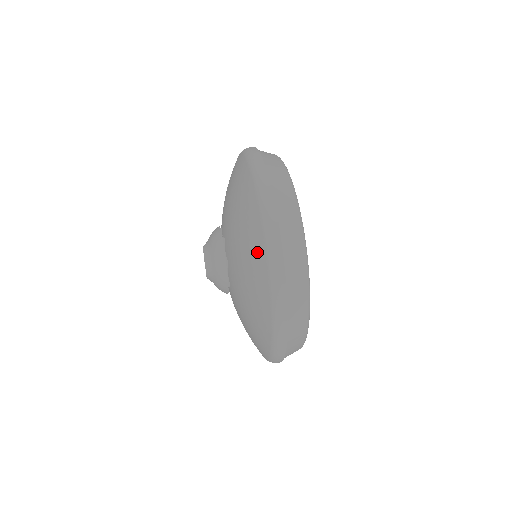
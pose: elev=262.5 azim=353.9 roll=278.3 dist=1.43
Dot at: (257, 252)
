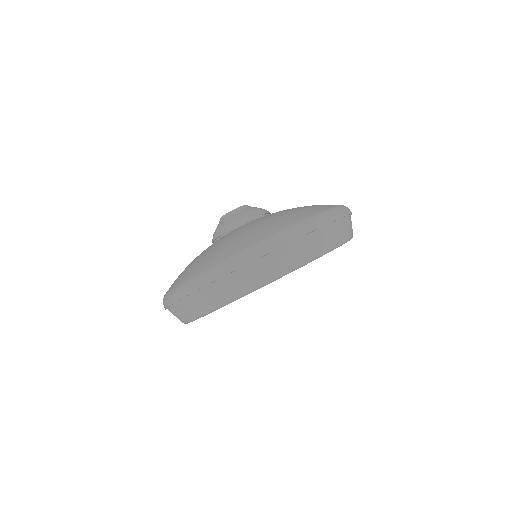
Dot at: (203, 264)
